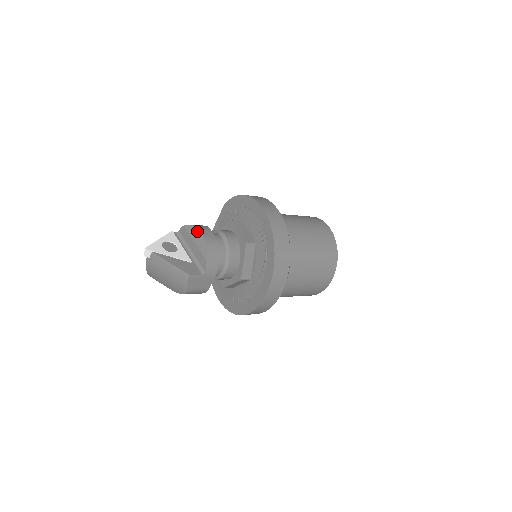
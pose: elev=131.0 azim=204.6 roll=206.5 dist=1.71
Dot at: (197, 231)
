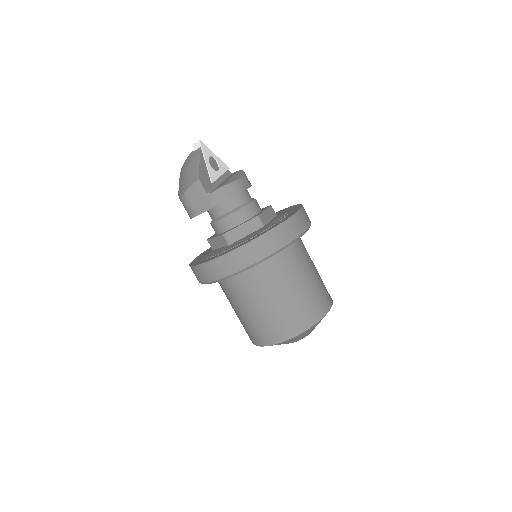
Dot at: (242, 174)
